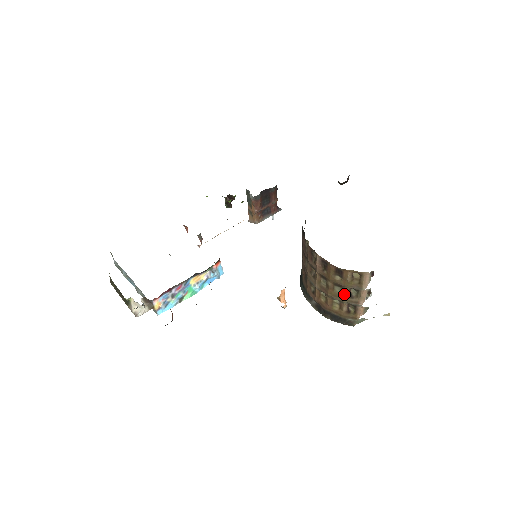
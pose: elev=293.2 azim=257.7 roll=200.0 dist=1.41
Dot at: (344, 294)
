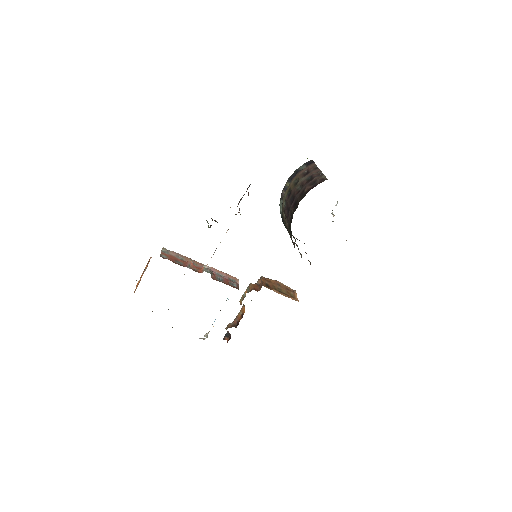
Dot at: occluded
